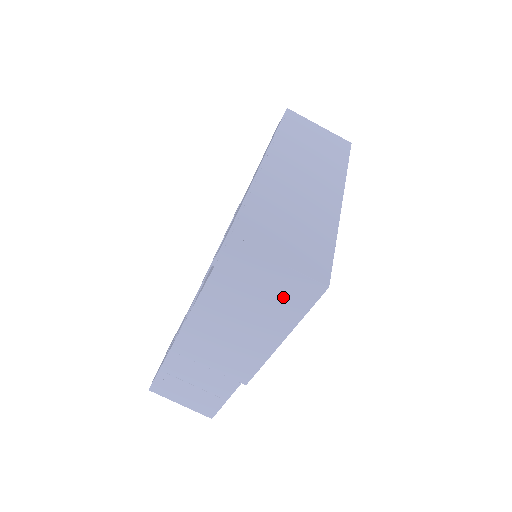
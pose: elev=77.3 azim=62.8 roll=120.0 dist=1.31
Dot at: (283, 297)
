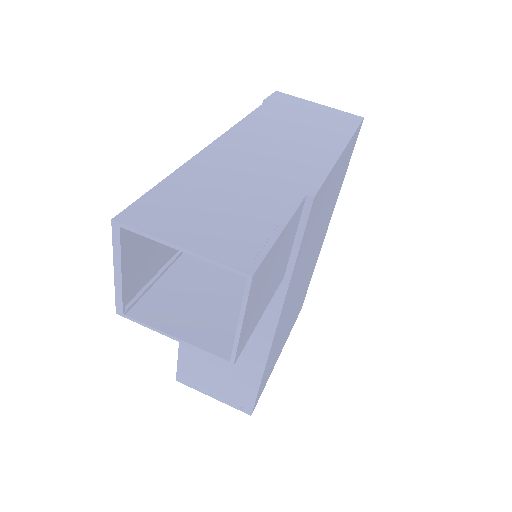
Dot at: (330, 120)
